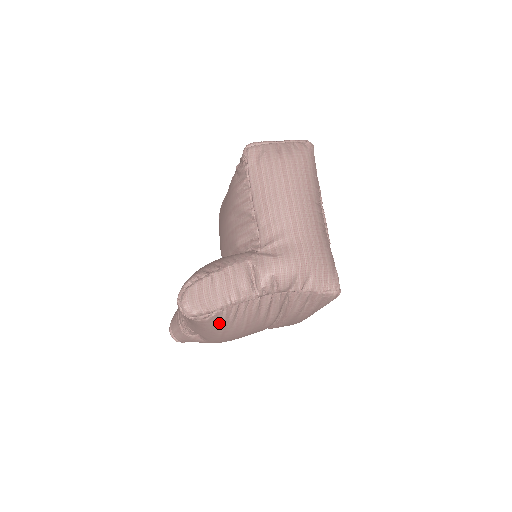
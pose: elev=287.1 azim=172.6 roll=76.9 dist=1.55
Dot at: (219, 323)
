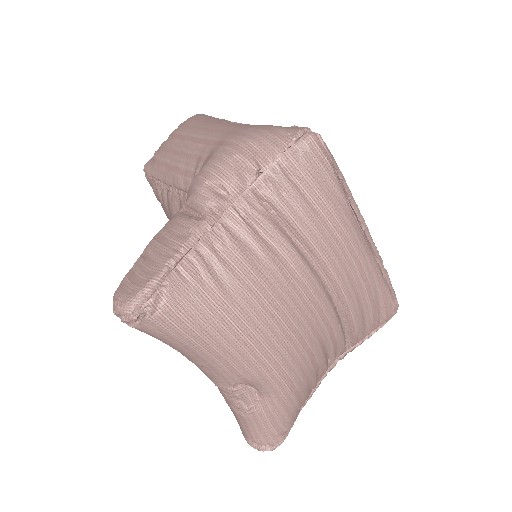
Dot at: (199, 301)
